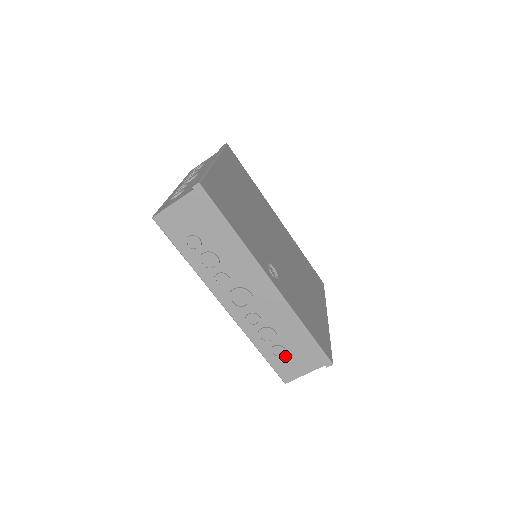
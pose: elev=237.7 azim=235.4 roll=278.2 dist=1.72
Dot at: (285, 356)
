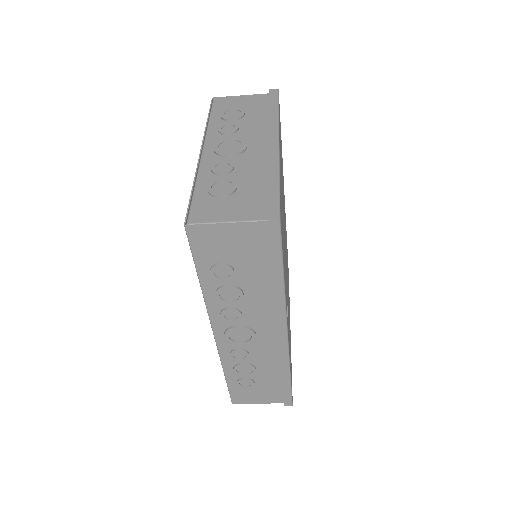
Dot at: (250, 387)
